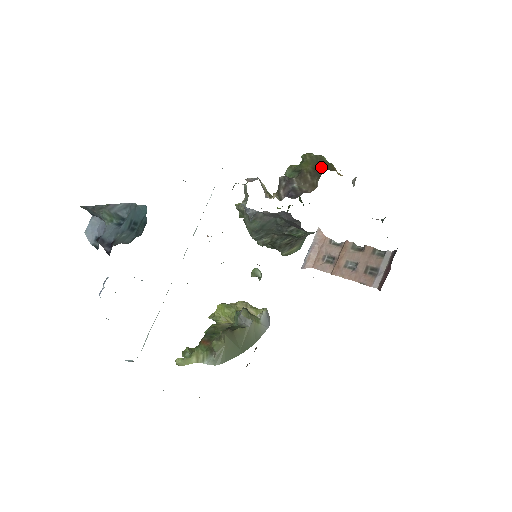
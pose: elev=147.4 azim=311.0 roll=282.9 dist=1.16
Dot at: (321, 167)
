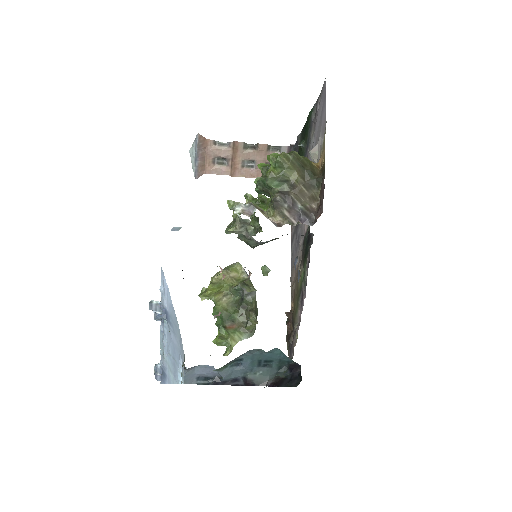
Dot at: (310, 174)
